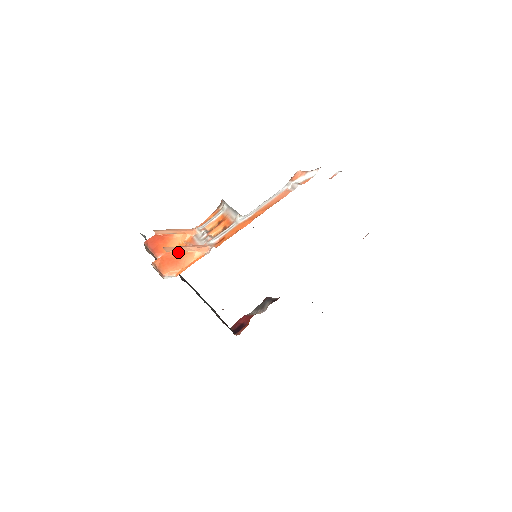
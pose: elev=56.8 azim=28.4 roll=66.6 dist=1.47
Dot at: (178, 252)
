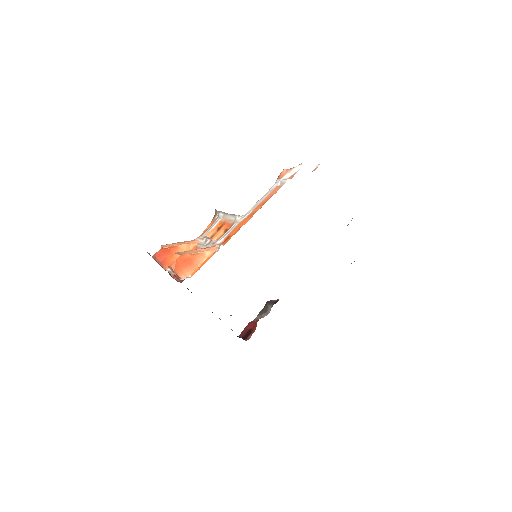
Dot at: (190, 254)
